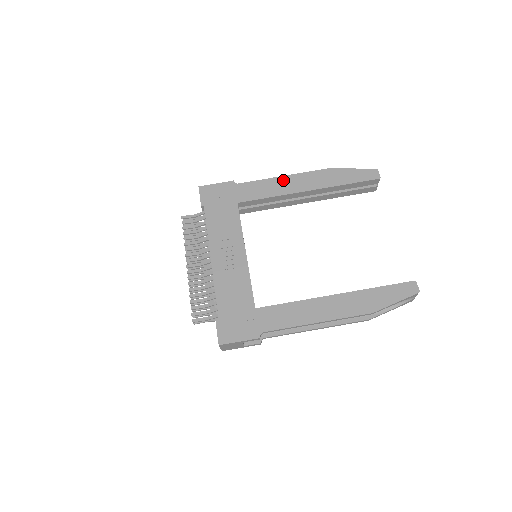
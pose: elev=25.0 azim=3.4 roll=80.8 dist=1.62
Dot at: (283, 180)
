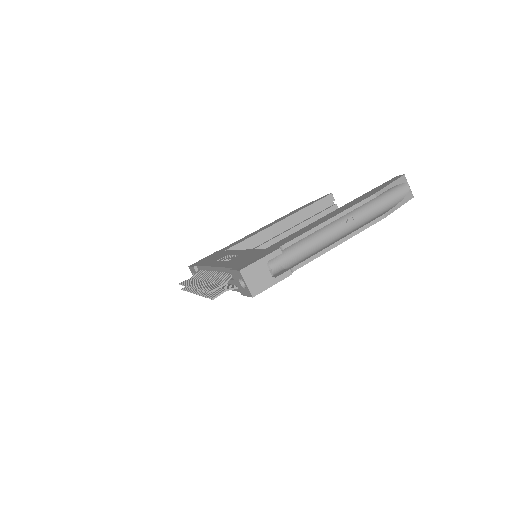
Dot at: (258, 230)
